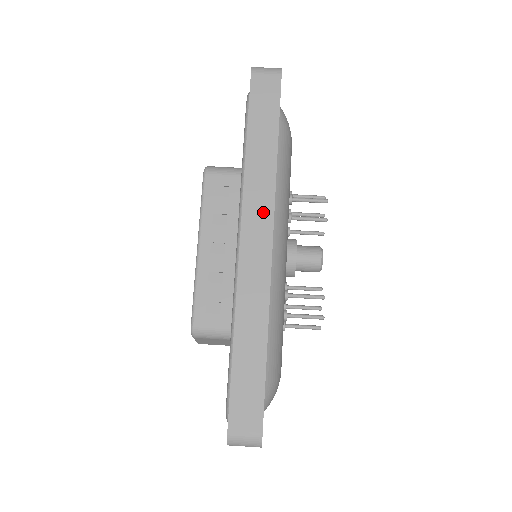
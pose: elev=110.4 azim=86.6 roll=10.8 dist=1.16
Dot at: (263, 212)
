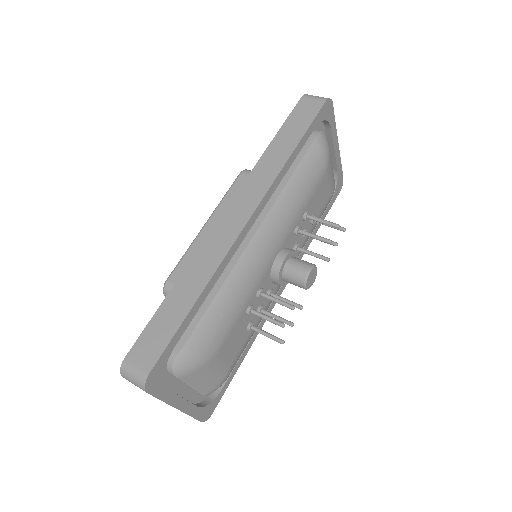
Dot at: (254, 195)
